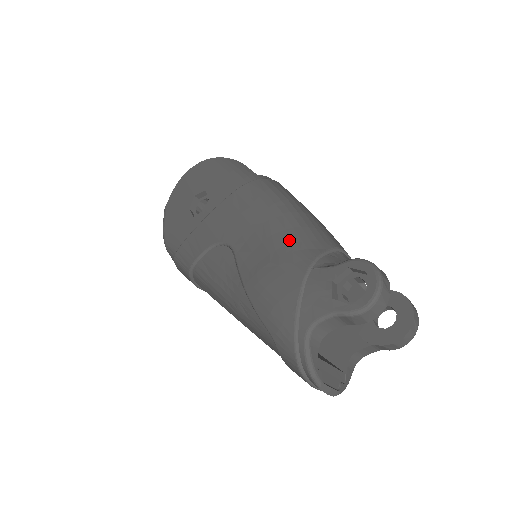
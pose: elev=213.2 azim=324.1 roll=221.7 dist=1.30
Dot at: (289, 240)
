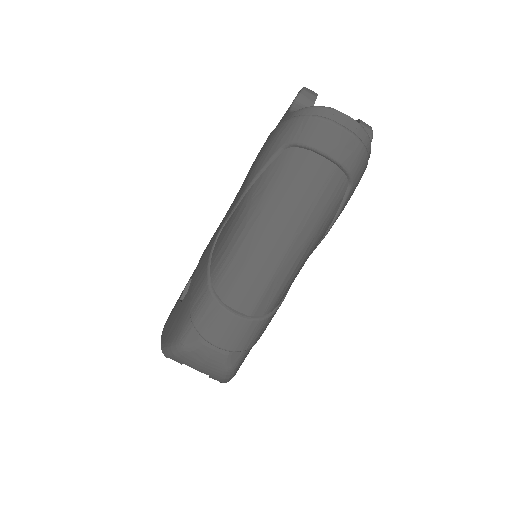
Dot at: occluded
